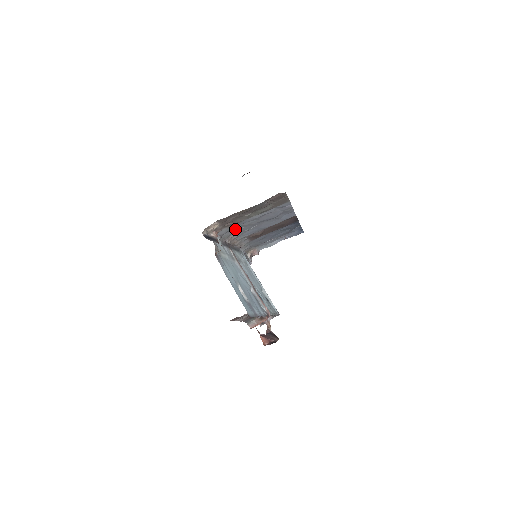
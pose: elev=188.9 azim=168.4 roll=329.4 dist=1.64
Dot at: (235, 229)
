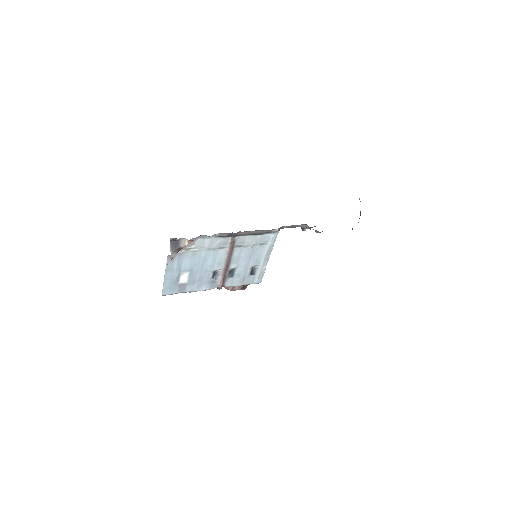
Dot at: occluded
